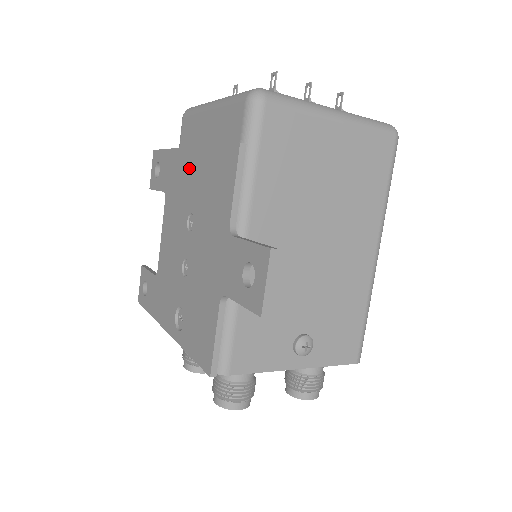
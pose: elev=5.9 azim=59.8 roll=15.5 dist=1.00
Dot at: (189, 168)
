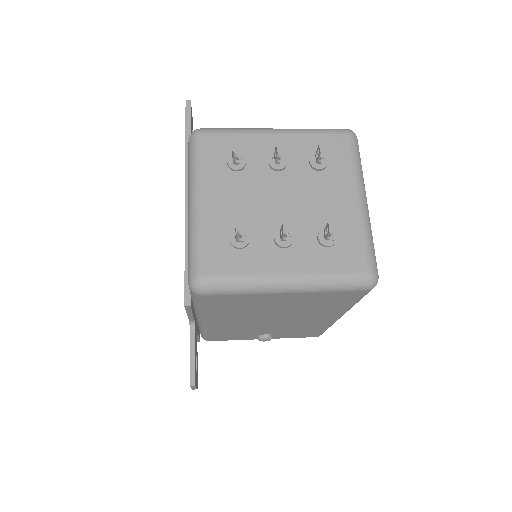
Dot at: occluded
